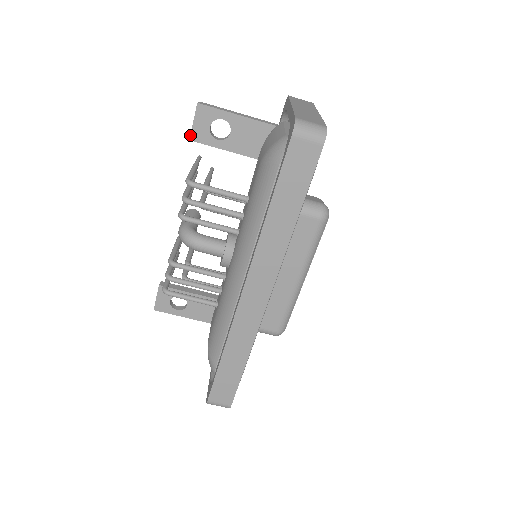
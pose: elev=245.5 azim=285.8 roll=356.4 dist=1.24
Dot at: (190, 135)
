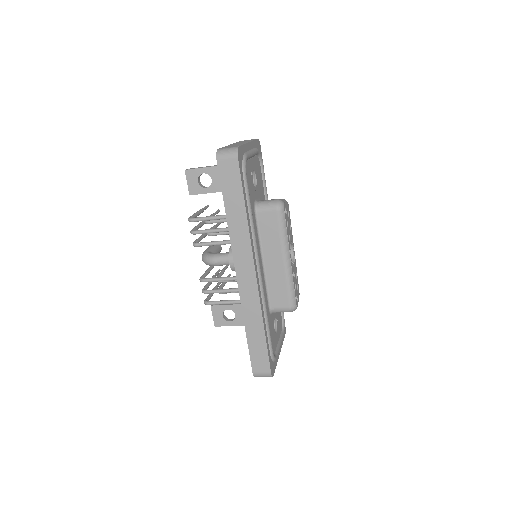
Dot at: (189, 192)
